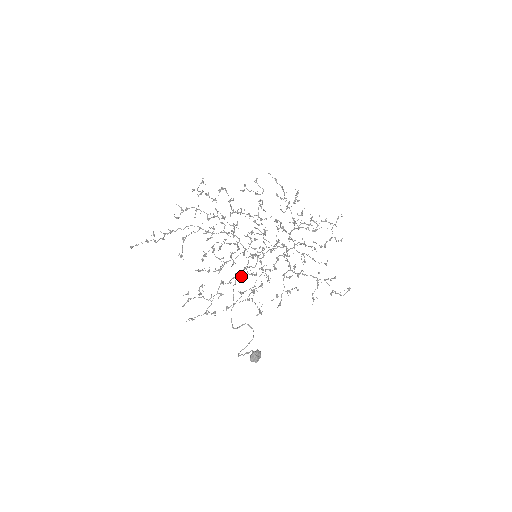
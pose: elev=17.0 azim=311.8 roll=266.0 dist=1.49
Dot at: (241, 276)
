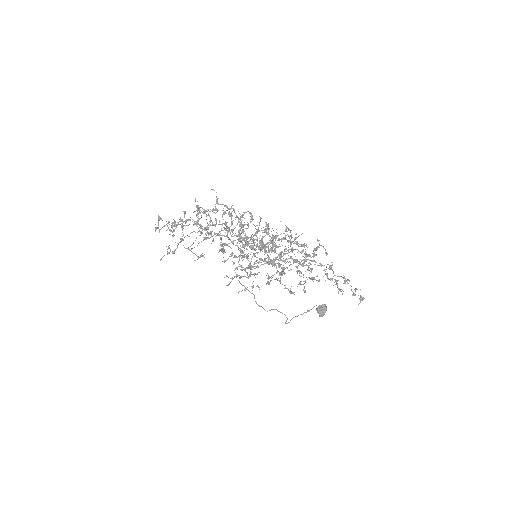
Dot at: (264, 260)
